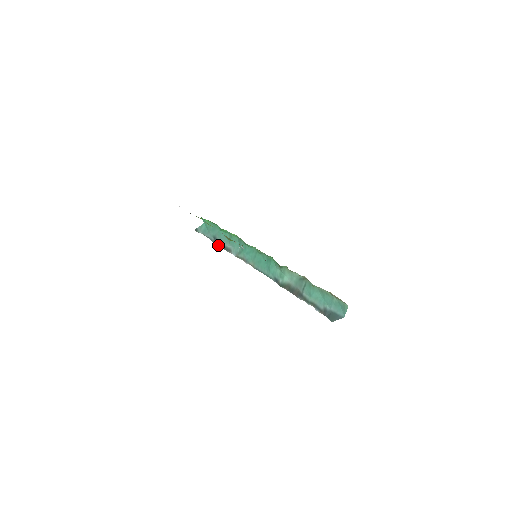
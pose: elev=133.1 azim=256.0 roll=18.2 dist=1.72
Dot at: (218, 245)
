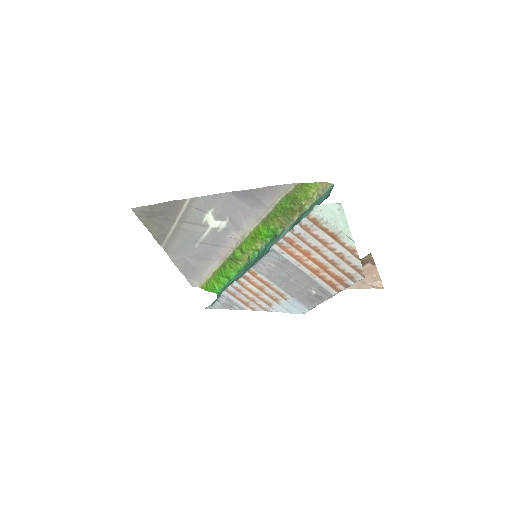
Dot at: (222, 292)
